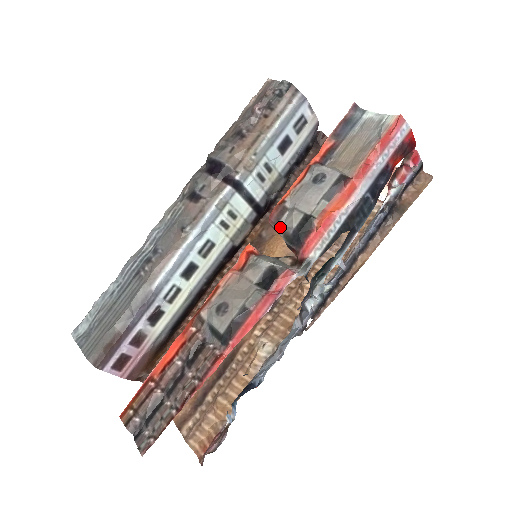
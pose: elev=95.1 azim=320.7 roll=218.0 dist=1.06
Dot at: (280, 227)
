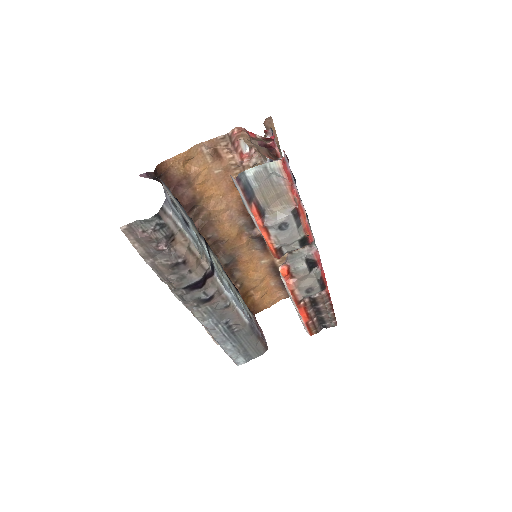
Dot at: occluded
